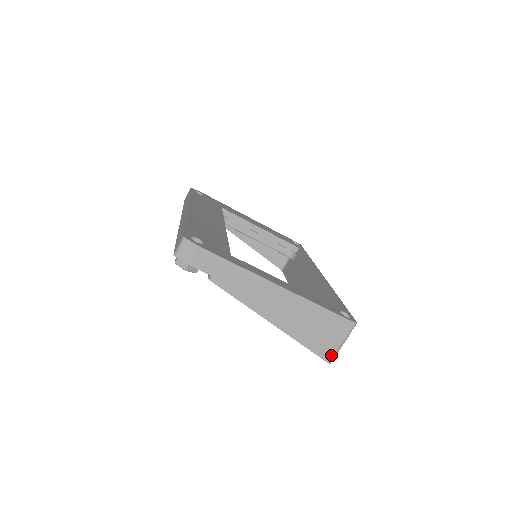
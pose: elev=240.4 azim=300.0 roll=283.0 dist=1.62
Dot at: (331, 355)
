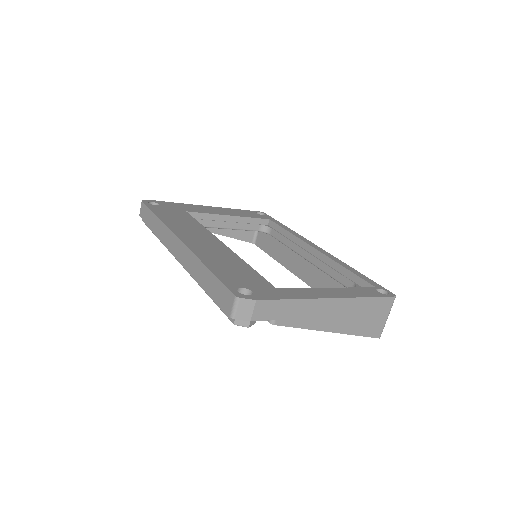
Dot at: (380, 331)
